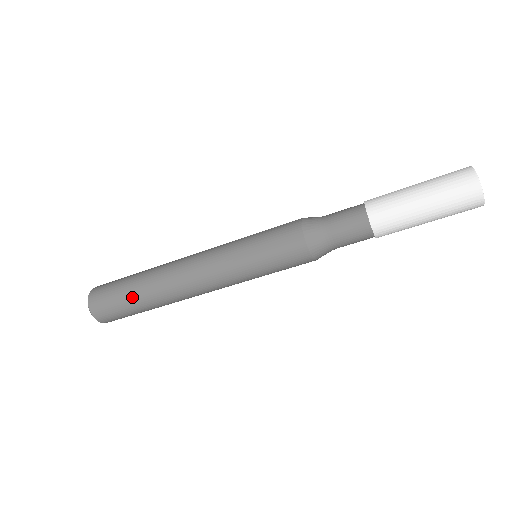
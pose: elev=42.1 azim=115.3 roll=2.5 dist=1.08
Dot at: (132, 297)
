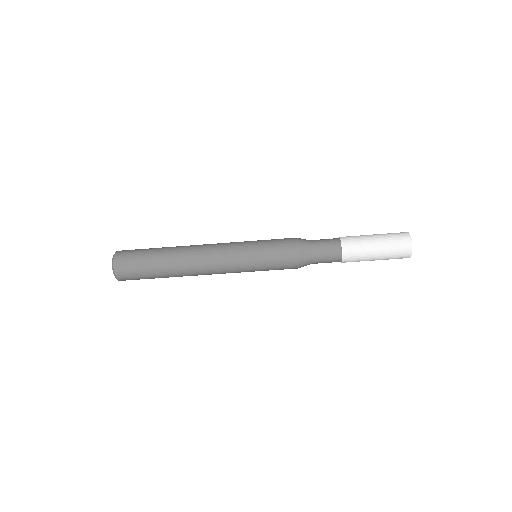
Dot at: (155, 269)
